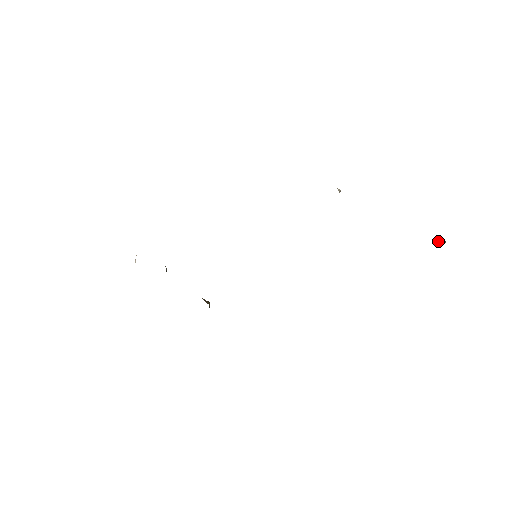
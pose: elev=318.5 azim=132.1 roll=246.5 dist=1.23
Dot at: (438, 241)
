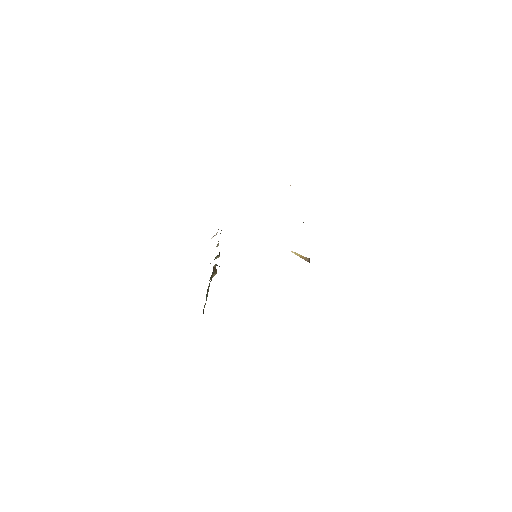
Dot at: (297, 253)
